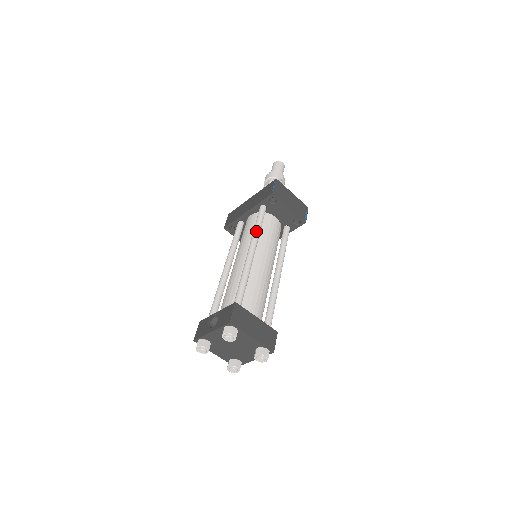
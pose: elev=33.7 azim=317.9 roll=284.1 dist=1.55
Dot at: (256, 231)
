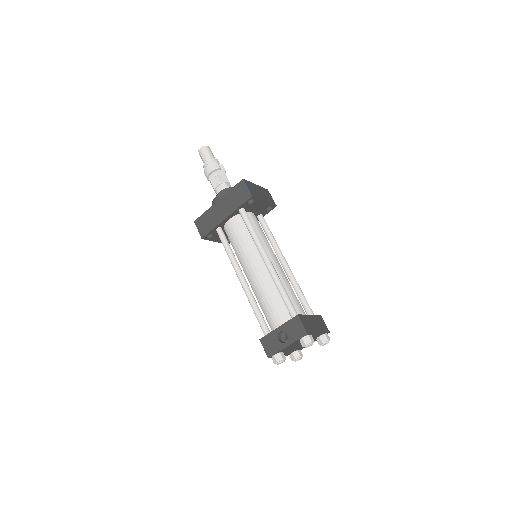
Dot at: (257, 238)
